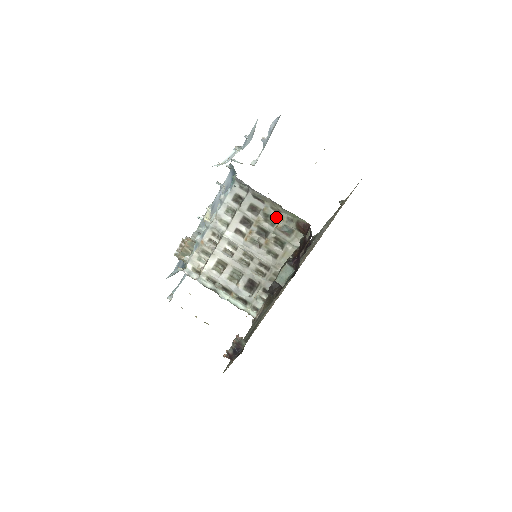
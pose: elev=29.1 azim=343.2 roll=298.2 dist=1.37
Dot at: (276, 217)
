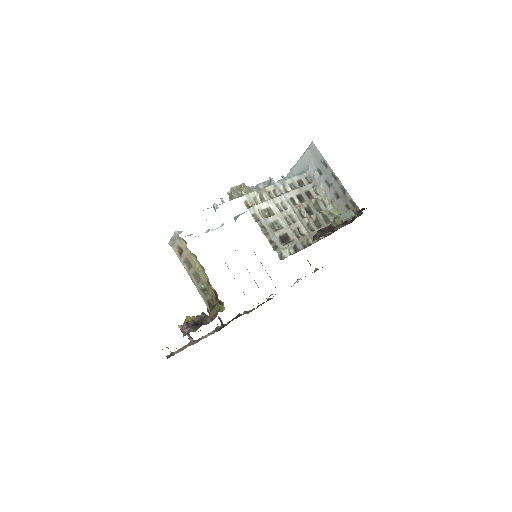
Dot at: (322, 208)
